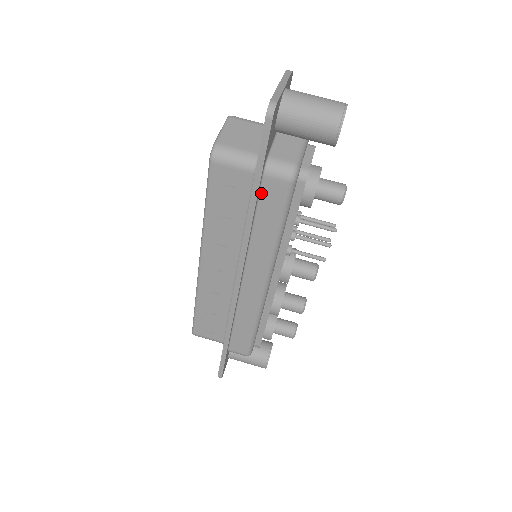
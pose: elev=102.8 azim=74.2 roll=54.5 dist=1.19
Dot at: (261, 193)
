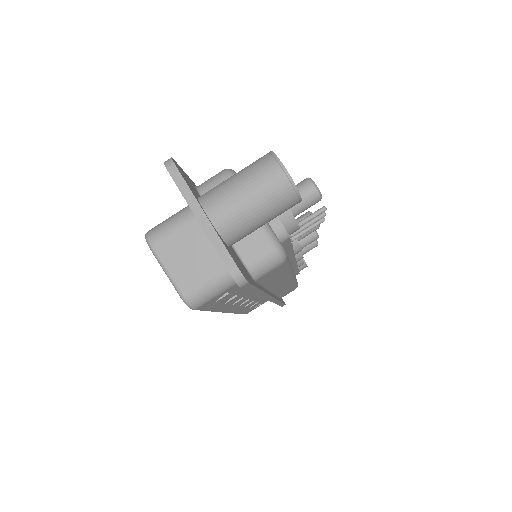
Dot at: (260, 282)
